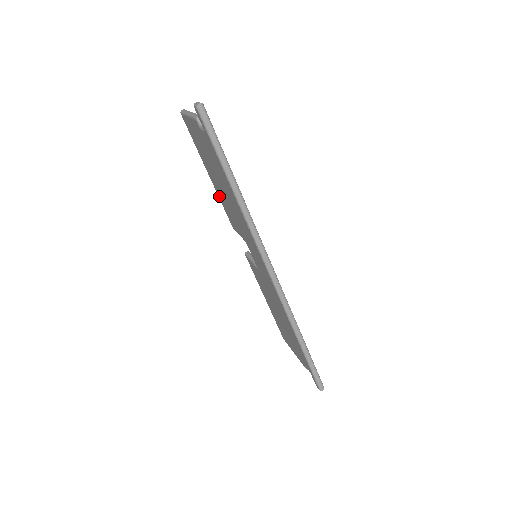
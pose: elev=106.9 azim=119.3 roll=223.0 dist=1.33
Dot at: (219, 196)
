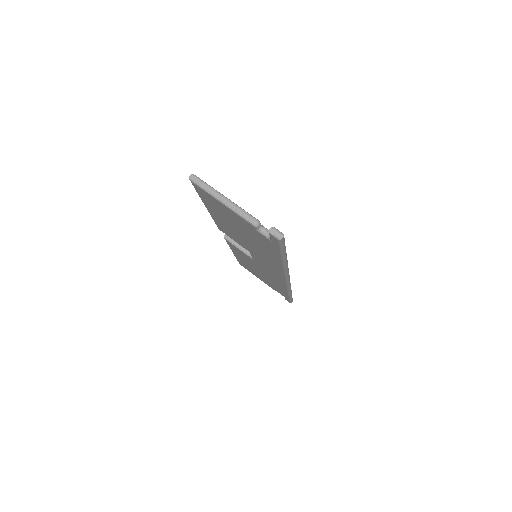
Dot at: (216, 220)
